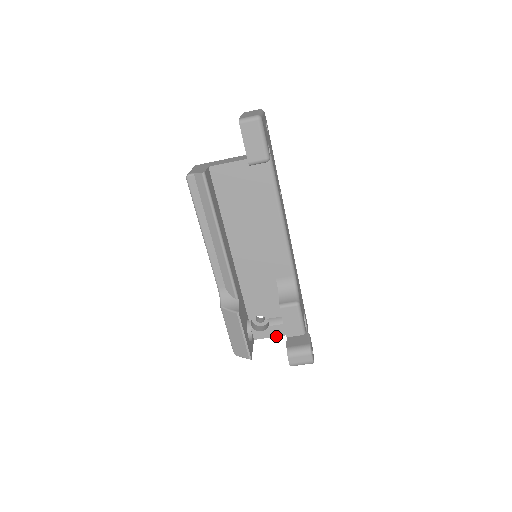
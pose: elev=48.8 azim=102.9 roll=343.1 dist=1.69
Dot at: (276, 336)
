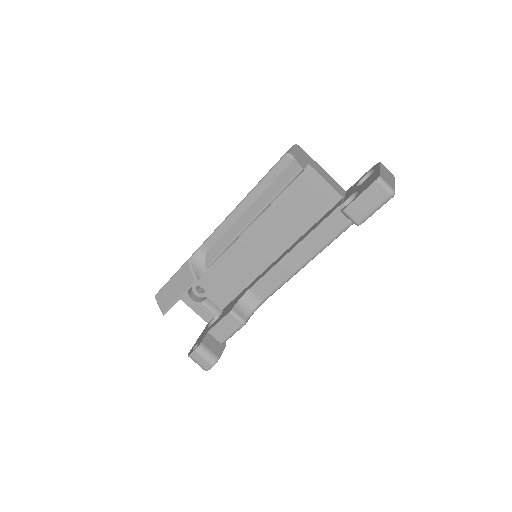
Dot at: (197, 313)
